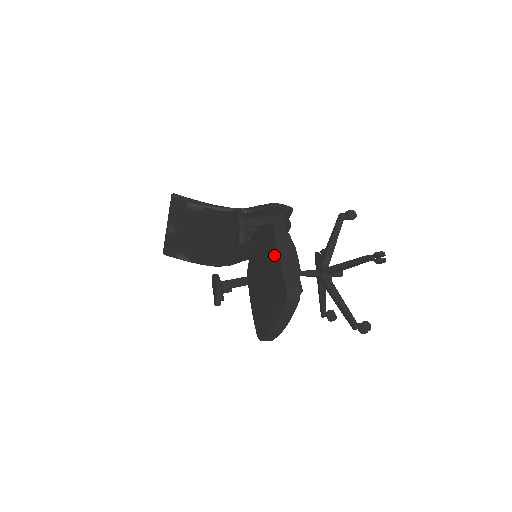
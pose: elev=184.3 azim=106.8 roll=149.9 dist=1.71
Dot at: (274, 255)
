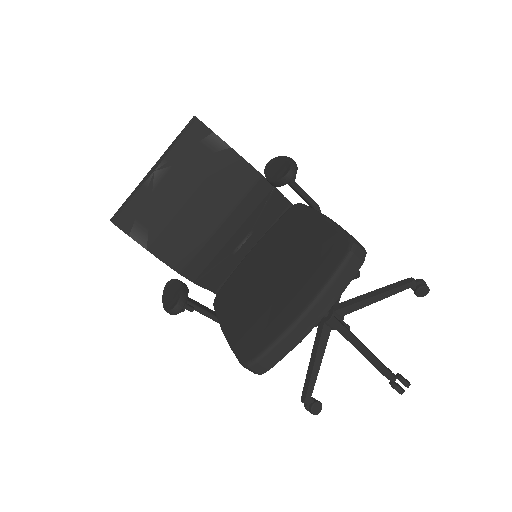
Dot at: (311, 225)
